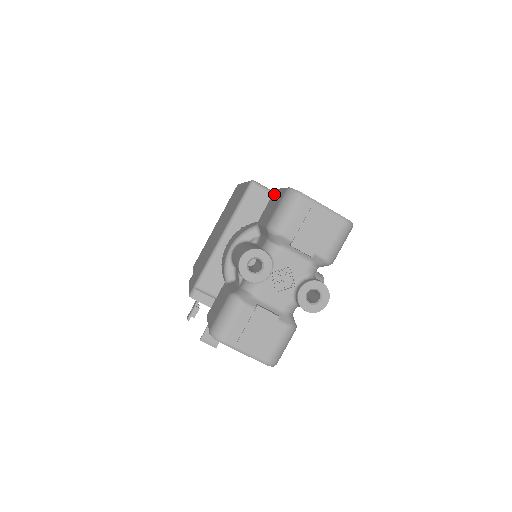
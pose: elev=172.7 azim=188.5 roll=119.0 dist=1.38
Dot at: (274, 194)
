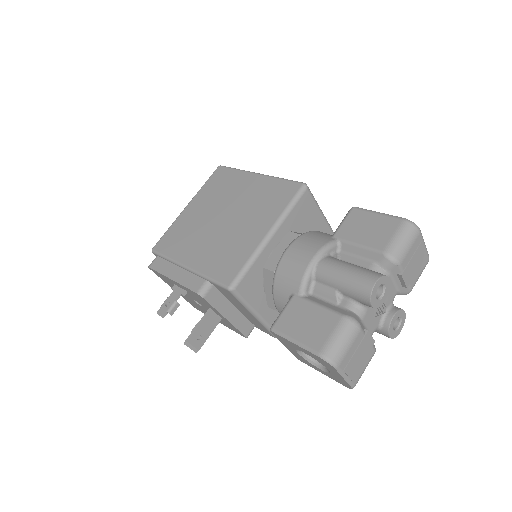
Dot at: (359, 213)
